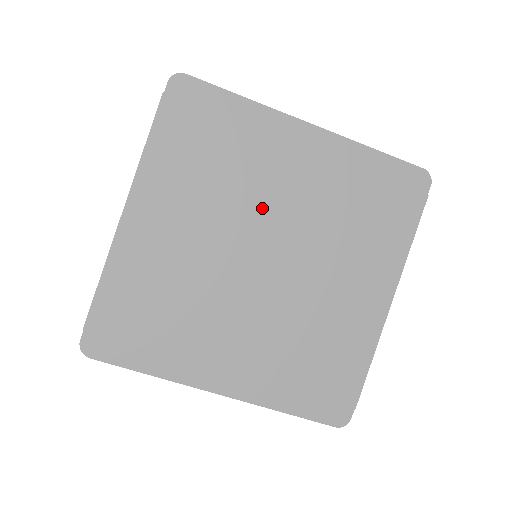
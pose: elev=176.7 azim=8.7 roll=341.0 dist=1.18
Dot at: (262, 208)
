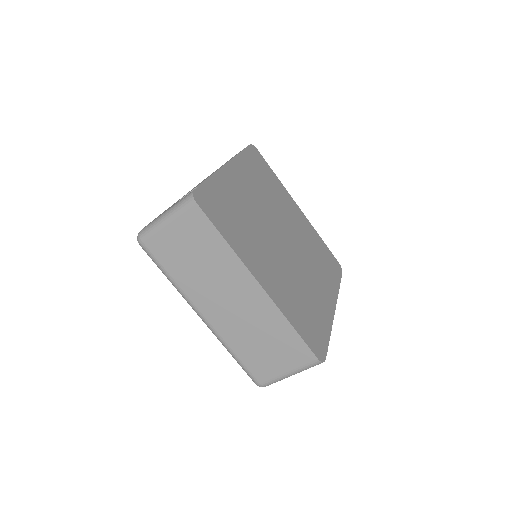
Dot at: (283, 219)
